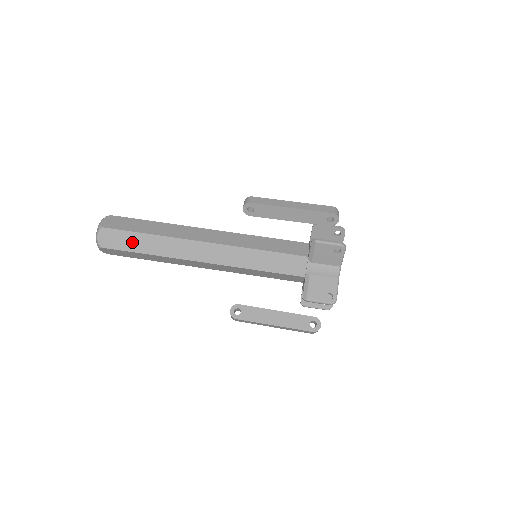
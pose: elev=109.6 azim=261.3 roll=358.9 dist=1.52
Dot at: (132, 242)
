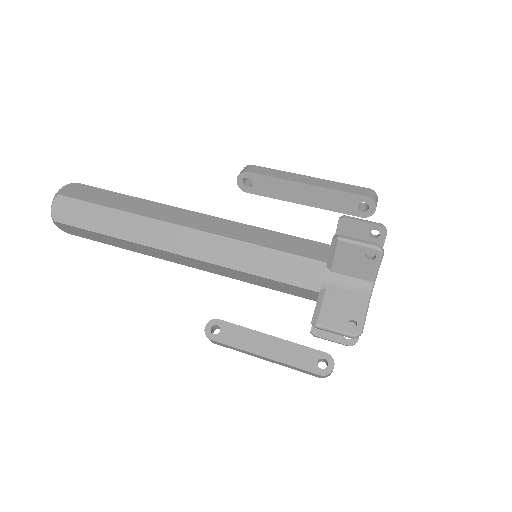
Dot at: (93, 218)
